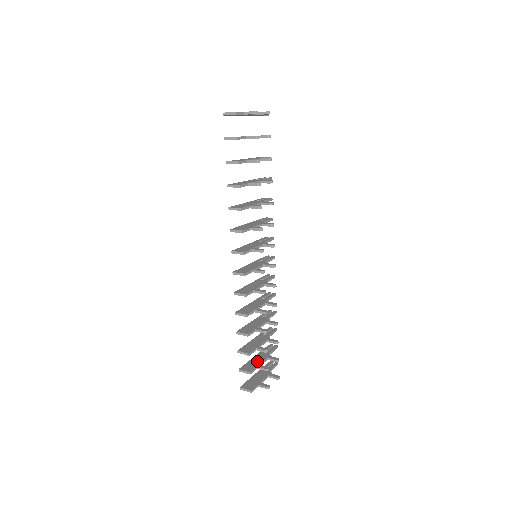
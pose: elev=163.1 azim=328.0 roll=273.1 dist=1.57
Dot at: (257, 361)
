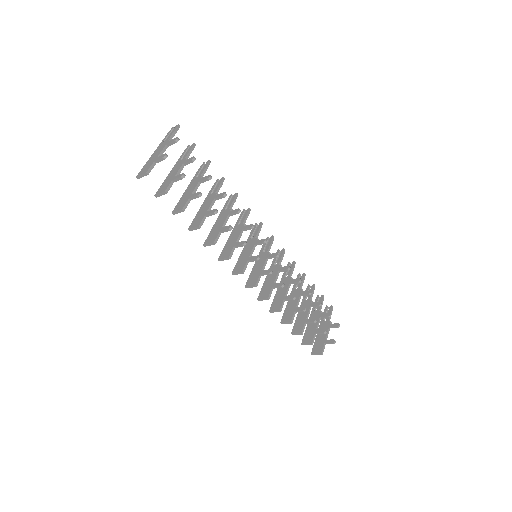
Dot at: (313, 326)
